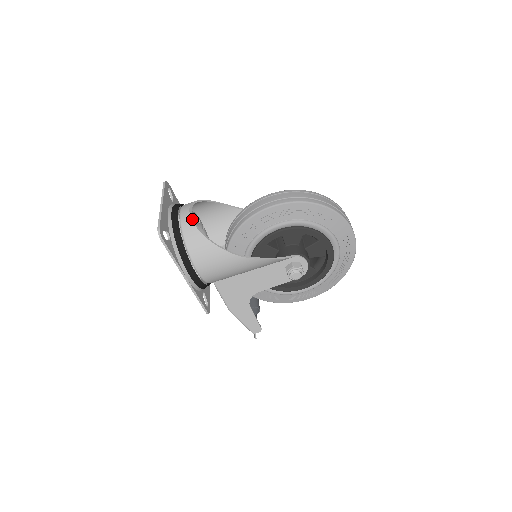
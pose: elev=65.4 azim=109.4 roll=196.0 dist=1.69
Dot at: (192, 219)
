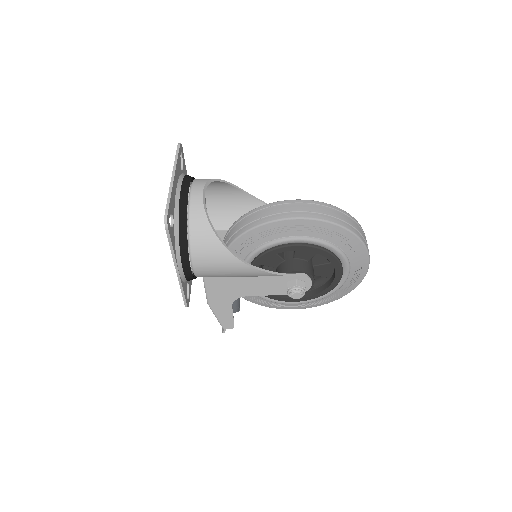
Dot at: (204, 206)
